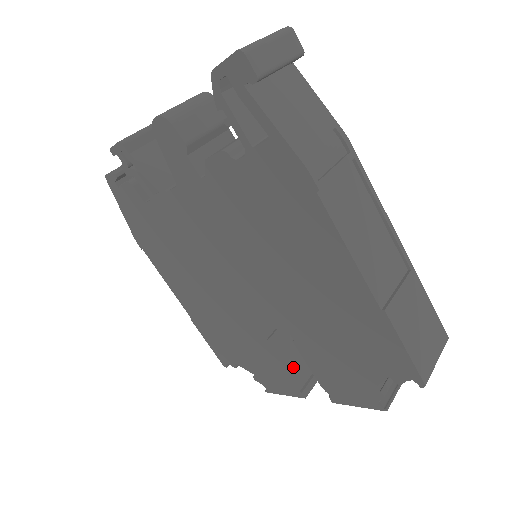
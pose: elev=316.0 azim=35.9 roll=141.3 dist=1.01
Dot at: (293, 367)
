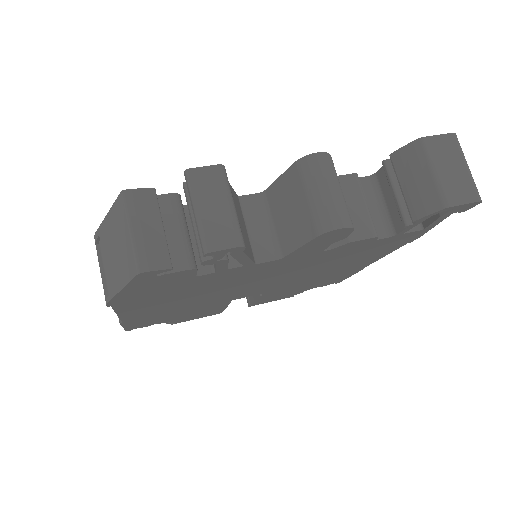
Dot at: occluded
